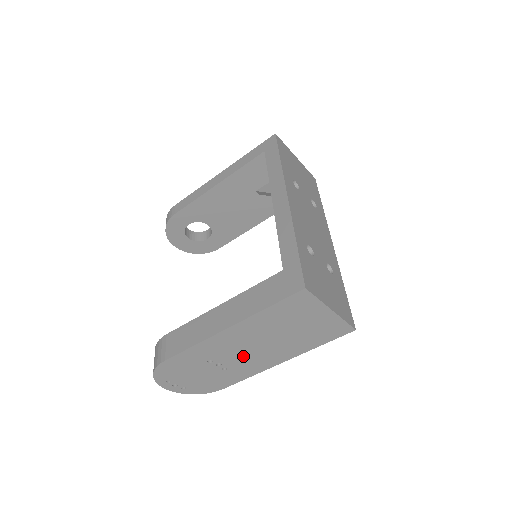
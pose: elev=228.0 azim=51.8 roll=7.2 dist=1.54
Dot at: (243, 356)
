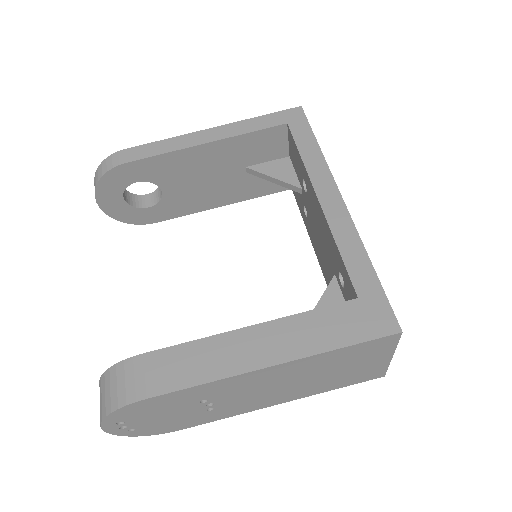
Dot at: (249, 396)
